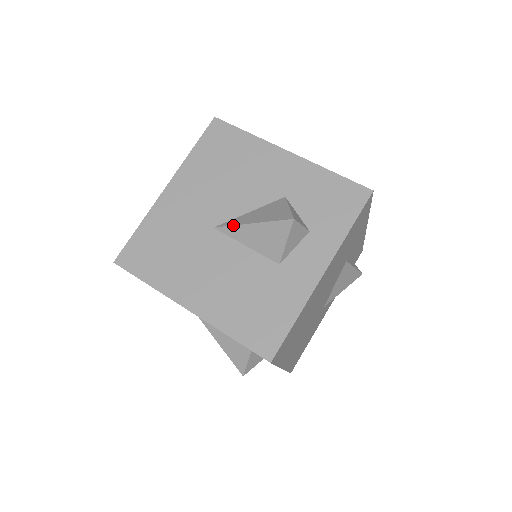
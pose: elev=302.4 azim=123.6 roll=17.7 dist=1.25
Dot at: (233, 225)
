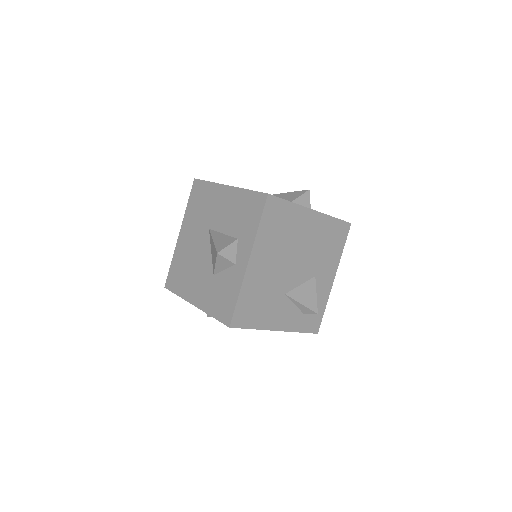
Dot at: occluded
